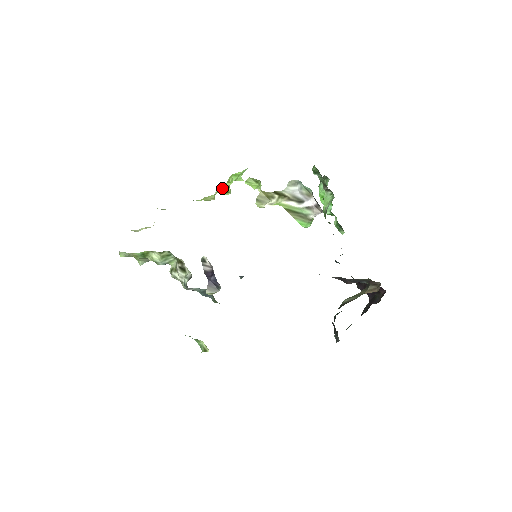
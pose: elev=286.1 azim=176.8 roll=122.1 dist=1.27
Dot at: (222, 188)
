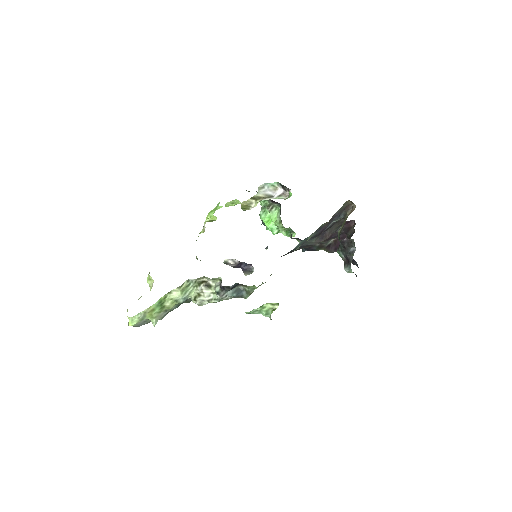
Dot at: (208, 221)
